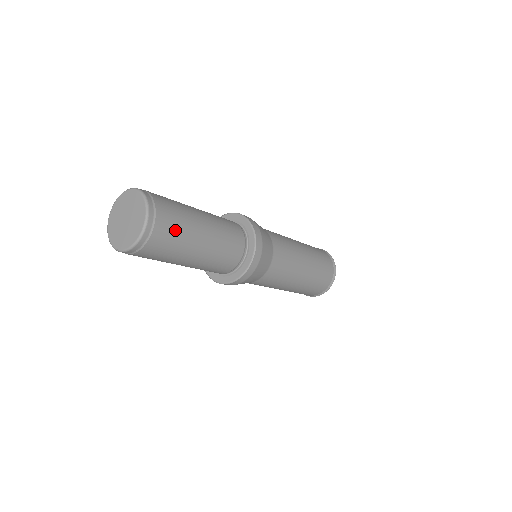
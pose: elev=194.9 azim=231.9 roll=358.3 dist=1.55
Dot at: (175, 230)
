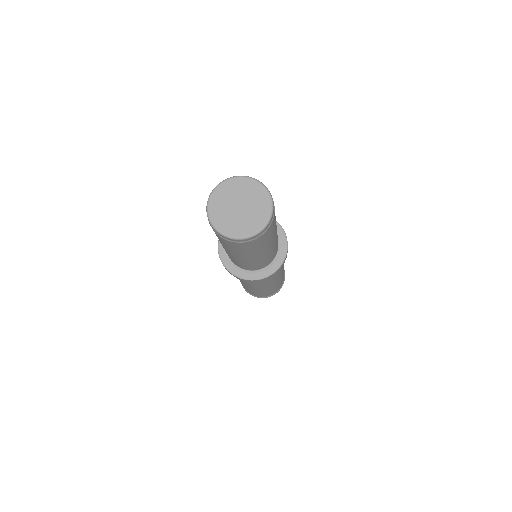
Dot at: (273, 228)
